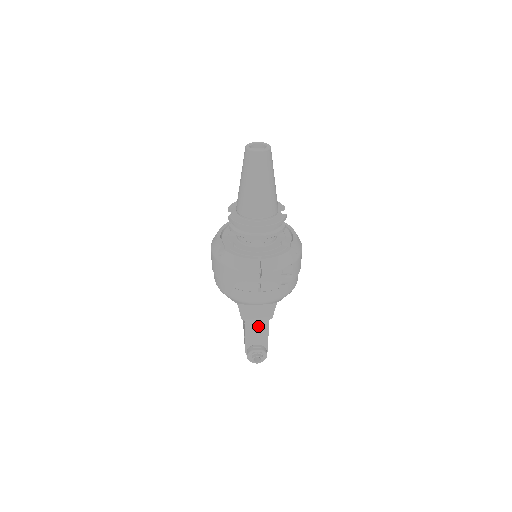
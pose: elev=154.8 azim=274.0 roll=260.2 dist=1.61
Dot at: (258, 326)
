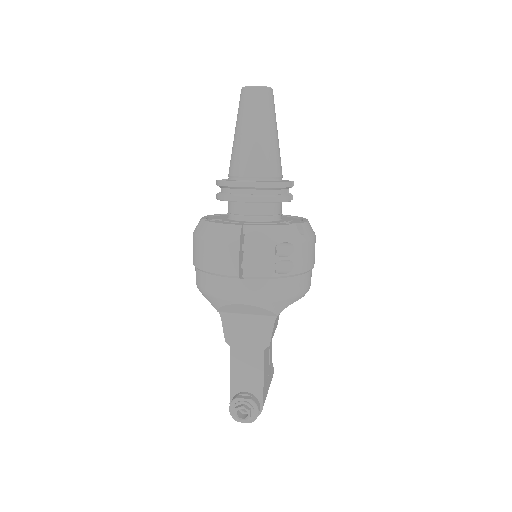
Dot at: (249, 359)
